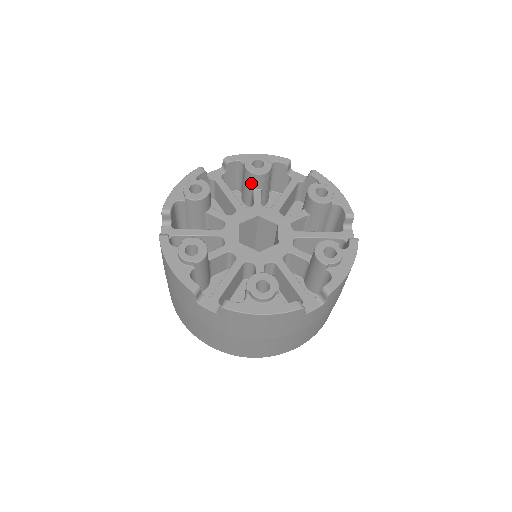
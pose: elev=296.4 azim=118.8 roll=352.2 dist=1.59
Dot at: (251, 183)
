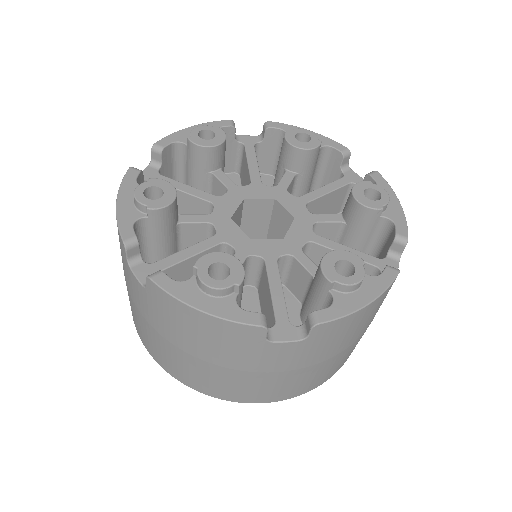
Dot at: (207, 164)
